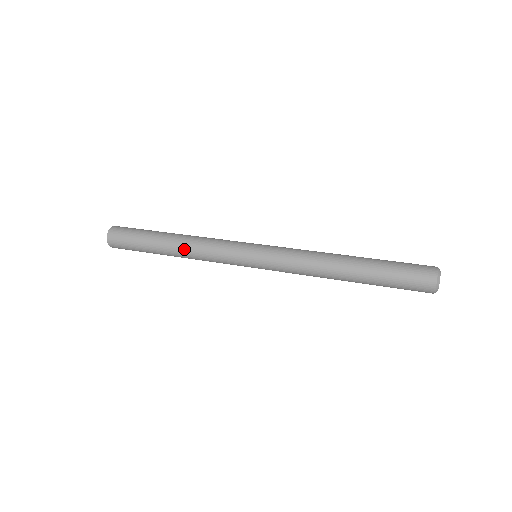
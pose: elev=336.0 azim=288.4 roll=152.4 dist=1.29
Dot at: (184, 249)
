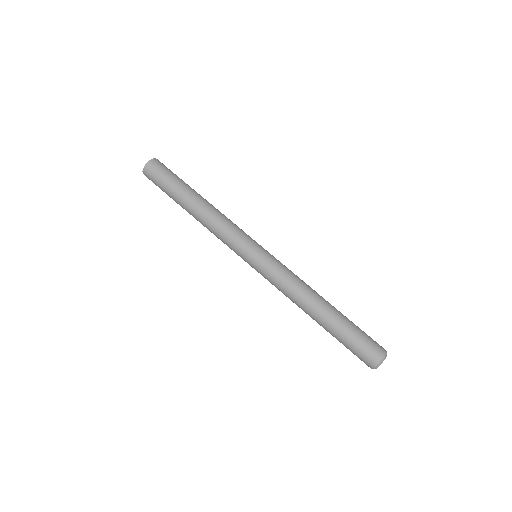
Dot at: (200, 219)
